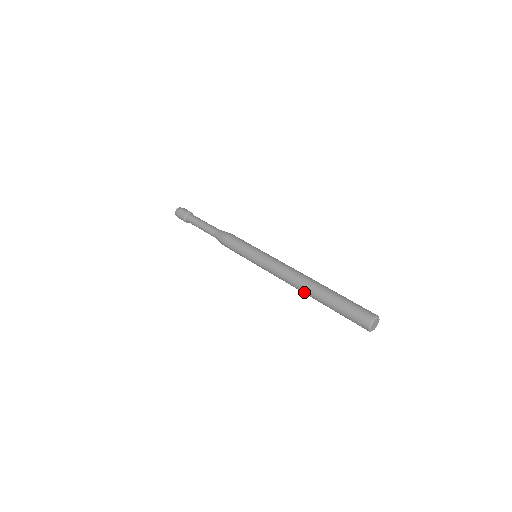
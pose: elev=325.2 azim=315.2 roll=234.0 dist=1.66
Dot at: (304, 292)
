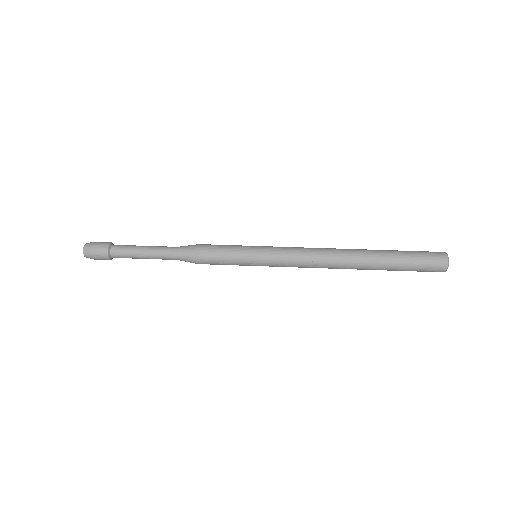
Dot at: (351, 261)
